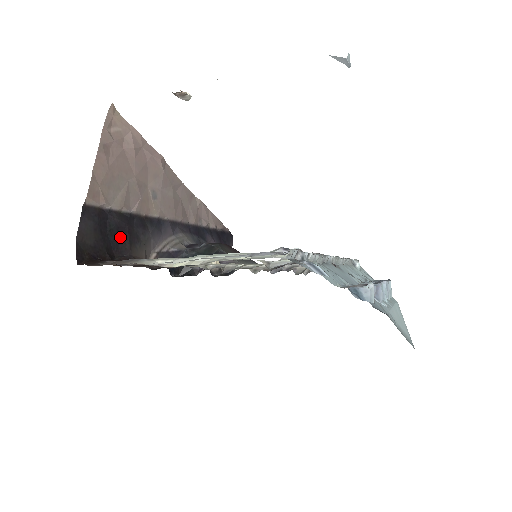
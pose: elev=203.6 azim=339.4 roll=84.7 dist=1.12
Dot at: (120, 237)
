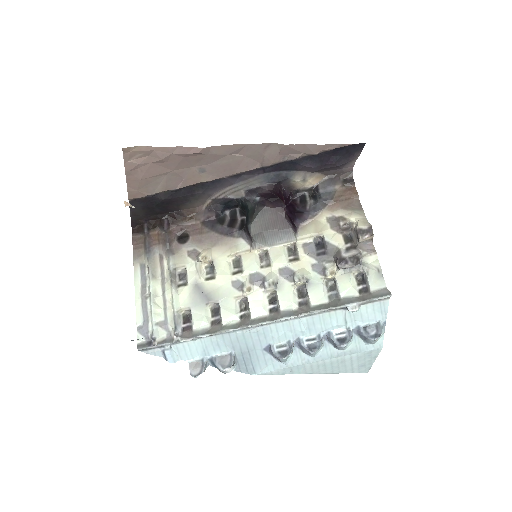
Dot at: (167, 205)
